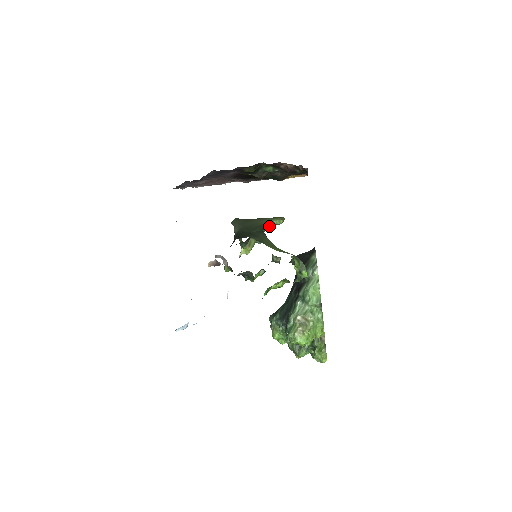
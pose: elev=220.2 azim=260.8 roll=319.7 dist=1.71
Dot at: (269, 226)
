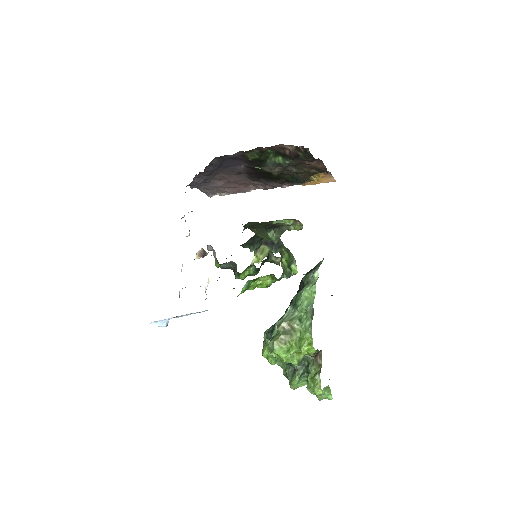
Dot at: (282, 230)
